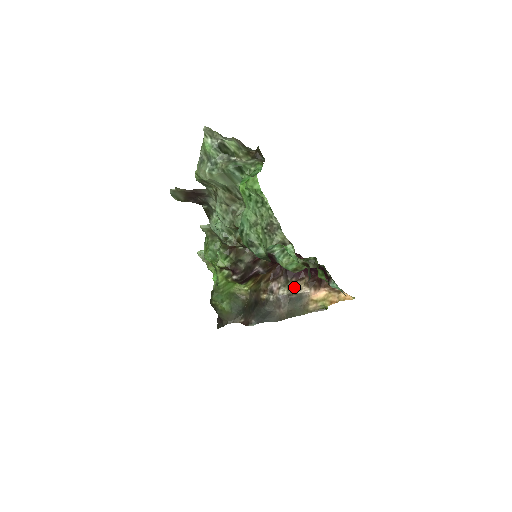
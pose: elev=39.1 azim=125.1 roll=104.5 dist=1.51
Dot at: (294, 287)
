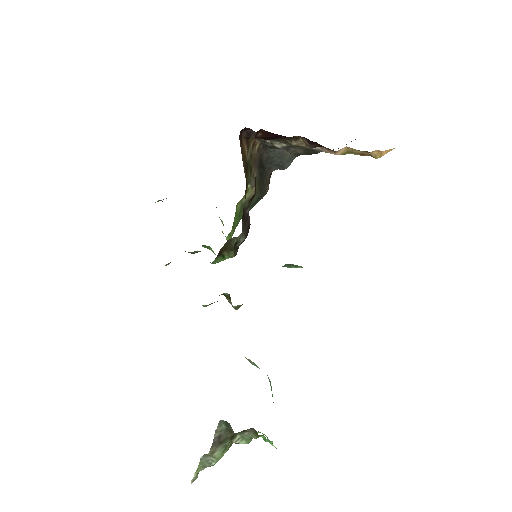
Dot at: occluded
